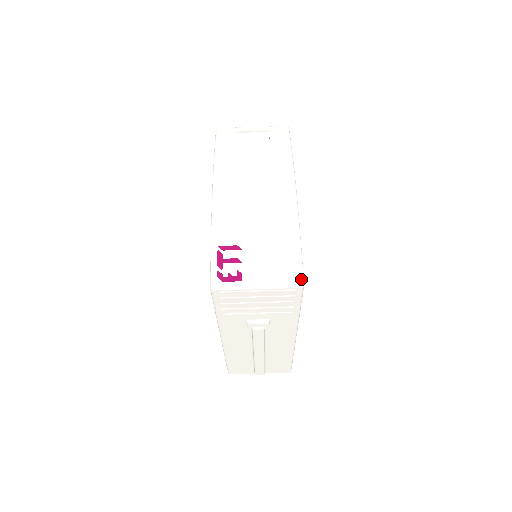
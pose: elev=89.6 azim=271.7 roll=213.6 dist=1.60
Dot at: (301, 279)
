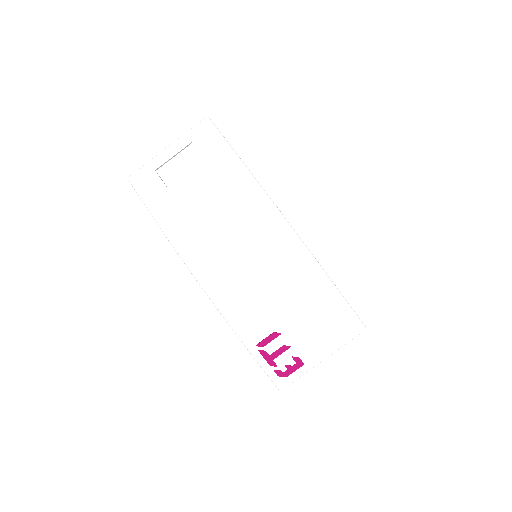
Dot at: (360, 324)
